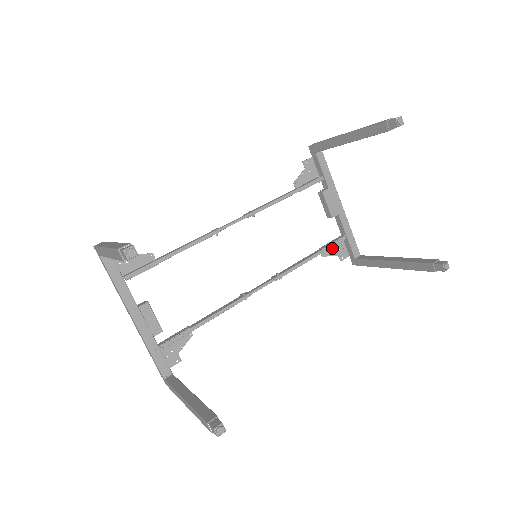
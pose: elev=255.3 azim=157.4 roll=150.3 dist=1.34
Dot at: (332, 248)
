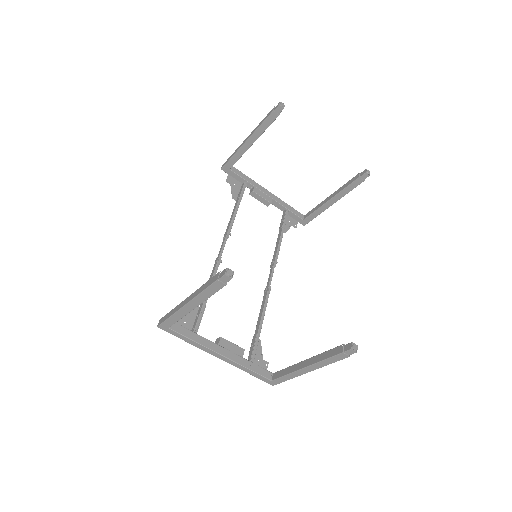
Dot at: occluded
